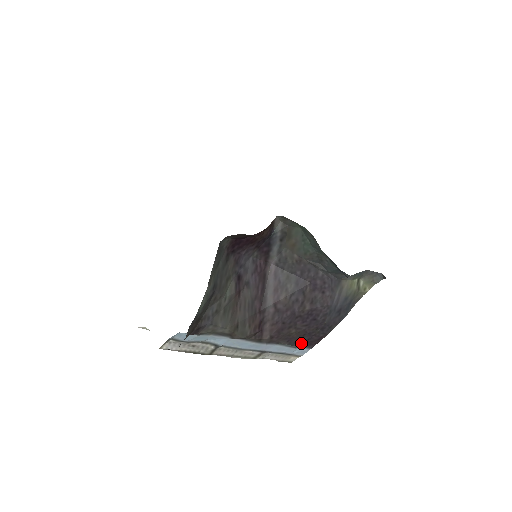
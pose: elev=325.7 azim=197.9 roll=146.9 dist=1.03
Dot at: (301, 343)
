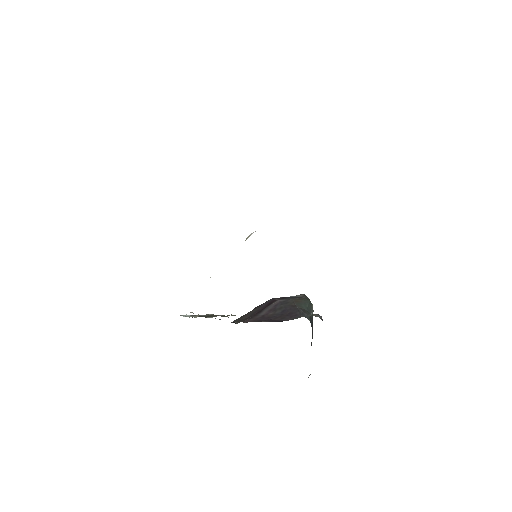
Dot at: occluded
